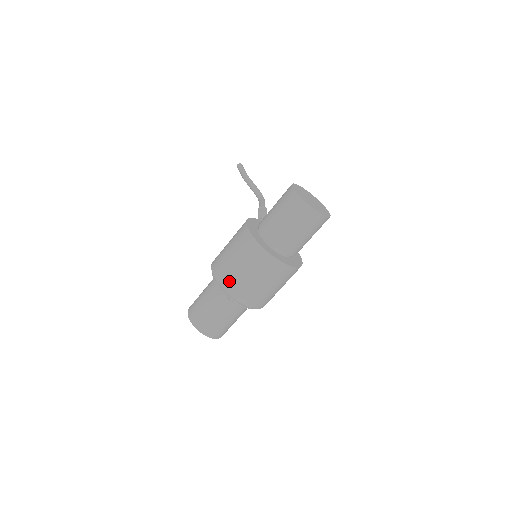
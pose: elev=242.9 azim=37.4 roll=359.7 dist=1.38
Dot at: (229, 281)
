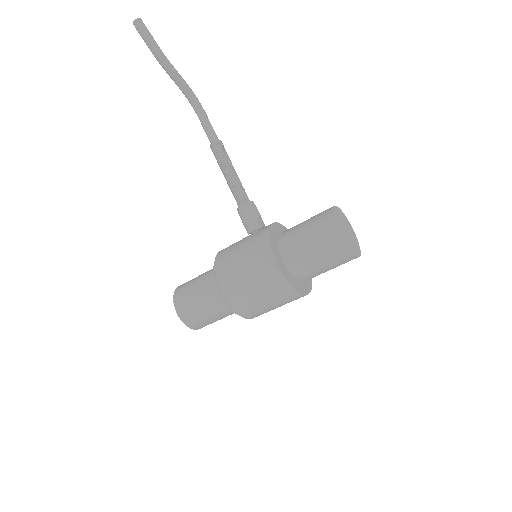
Dot at: (253, 314)
